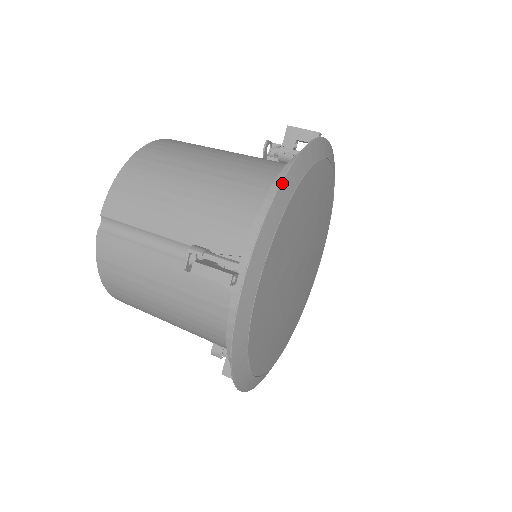
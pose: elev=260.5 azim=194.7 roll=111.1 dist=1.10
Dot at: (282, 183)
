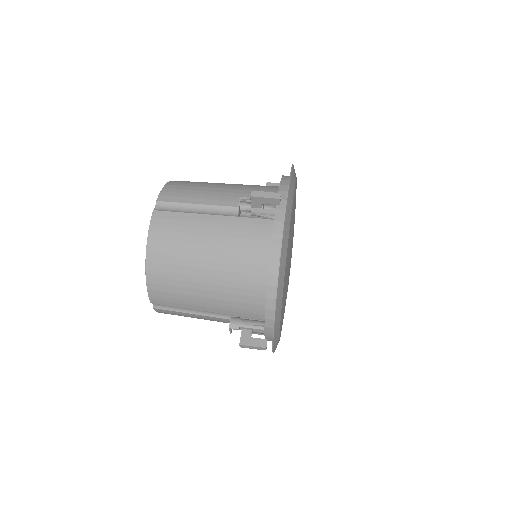
Dot at: (276, 299)
